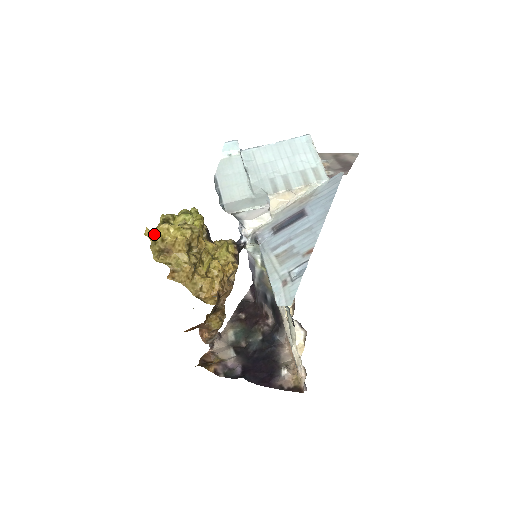
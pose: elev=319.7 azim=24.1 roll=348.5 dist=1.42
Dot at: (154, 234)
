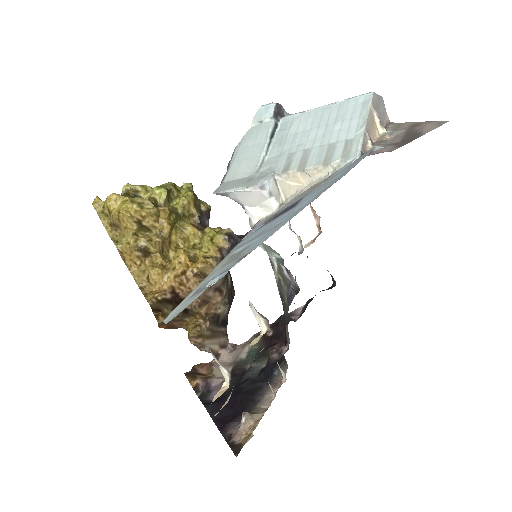
Dot at: (102, 204)
